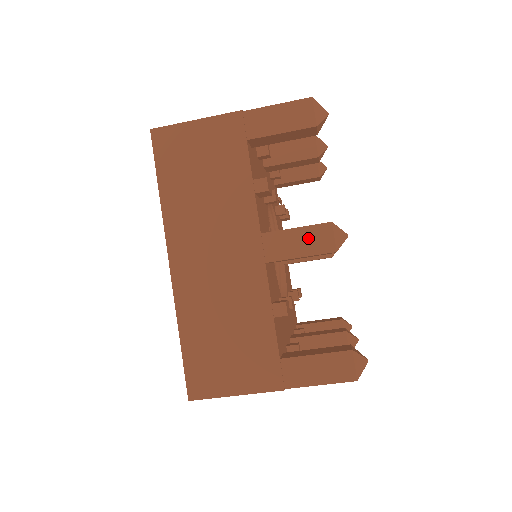
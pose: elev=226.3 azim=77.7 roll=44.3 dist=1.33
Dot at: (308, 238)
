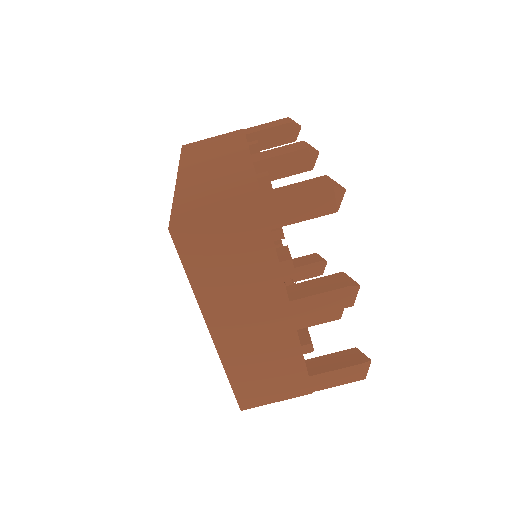
Dot at: (286, 148)
